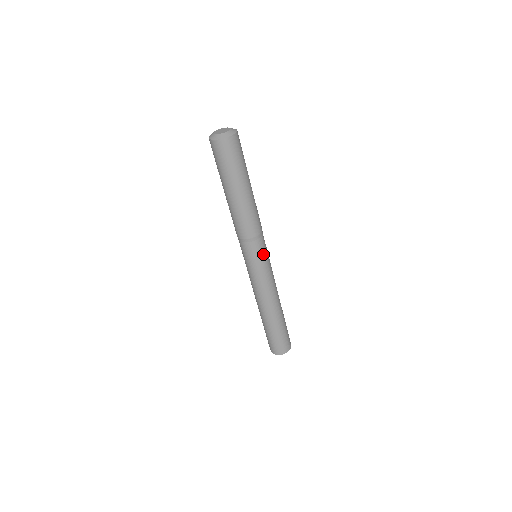
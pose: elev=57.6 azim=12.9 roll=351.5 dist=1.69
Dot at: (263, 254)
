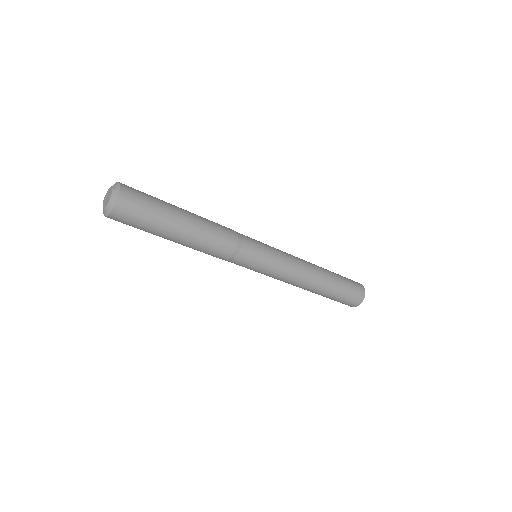
Dot at: (253, 265)
